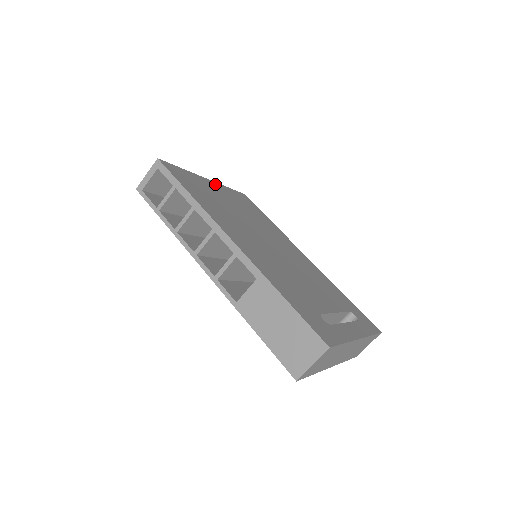
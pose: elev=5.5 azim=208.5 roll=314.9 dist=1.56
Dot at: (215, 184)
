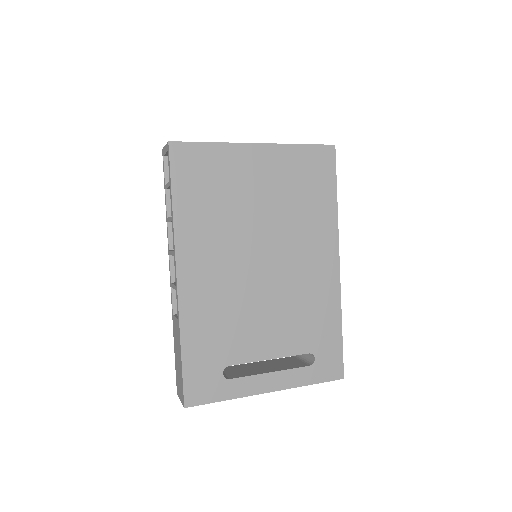
Dot at: (266, 150)
